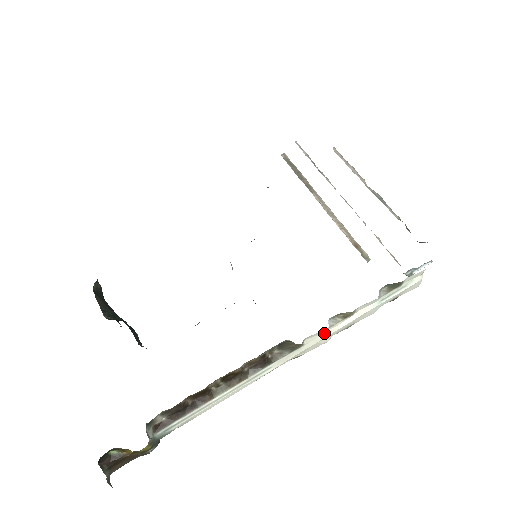
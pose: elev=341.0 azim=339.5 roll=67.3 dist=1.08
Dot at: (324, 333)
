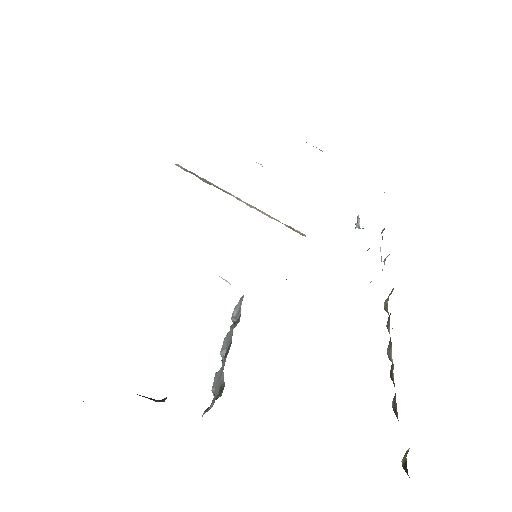
Dot at: occluded
